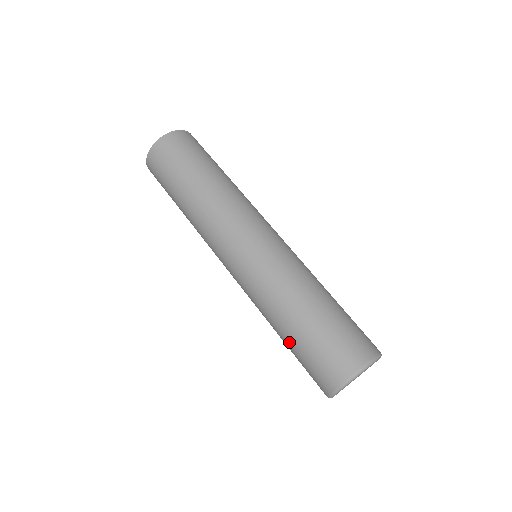
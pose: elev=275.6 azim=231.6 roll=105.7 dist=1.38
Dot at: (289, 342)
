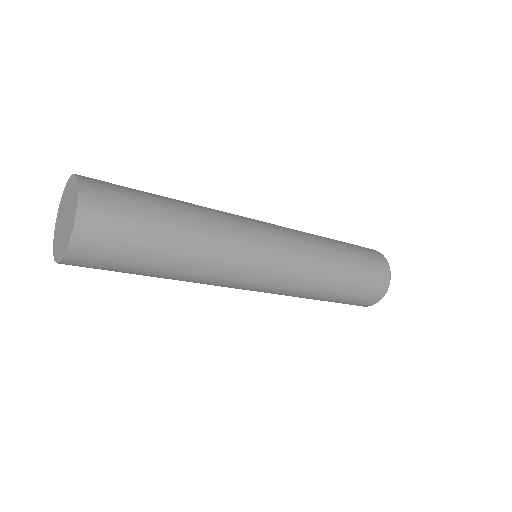
Dot at: (337, 298)
